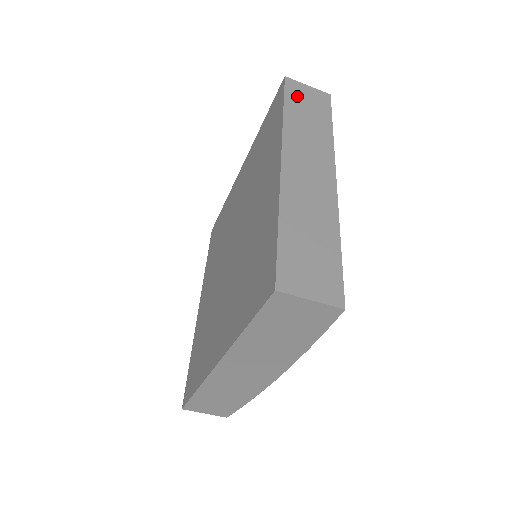
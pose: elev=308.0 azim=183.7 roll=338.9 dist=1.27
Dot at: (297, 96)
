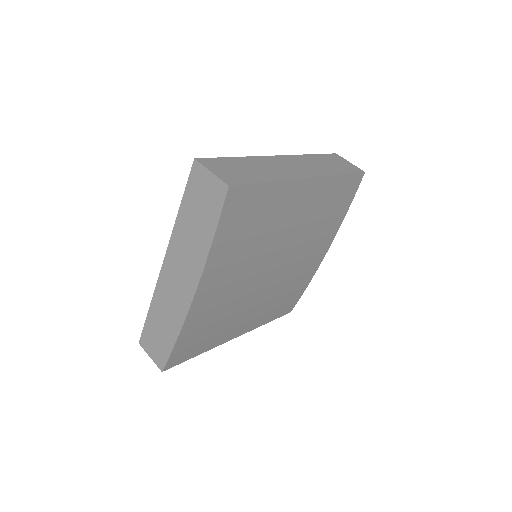
Dot at: (333, 159)
